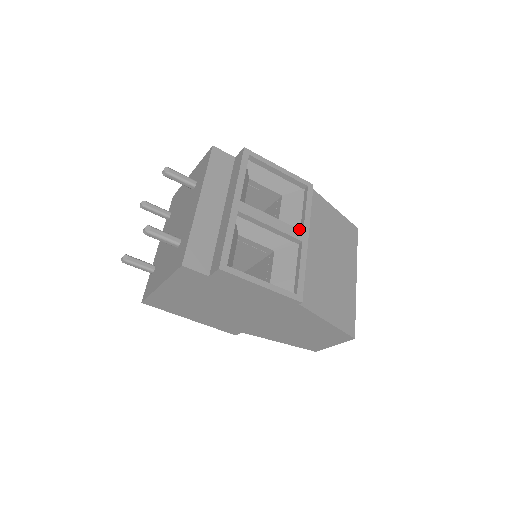
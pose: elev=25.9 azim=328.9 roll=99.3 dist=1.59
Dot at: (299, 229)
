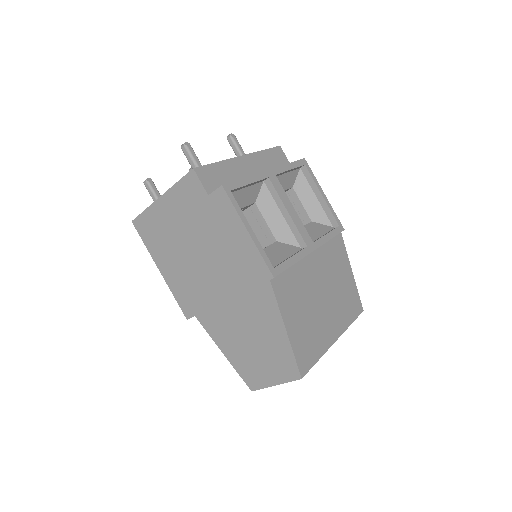
Dot at: occluded
